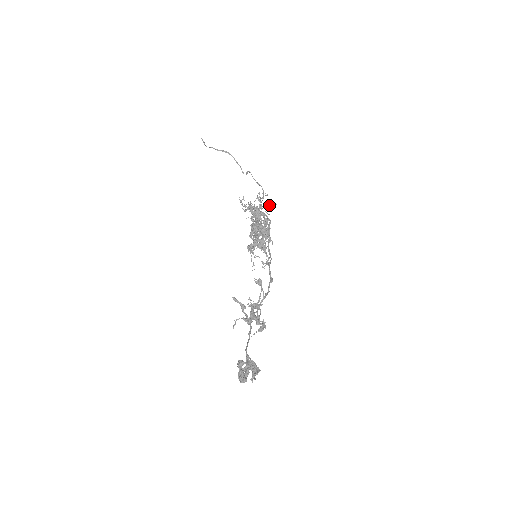
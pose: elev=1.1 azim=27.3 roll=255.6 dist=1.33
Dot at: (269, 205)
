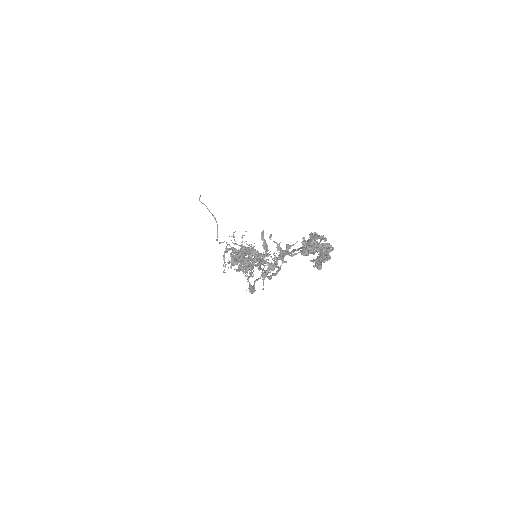
Dot at: occluded
